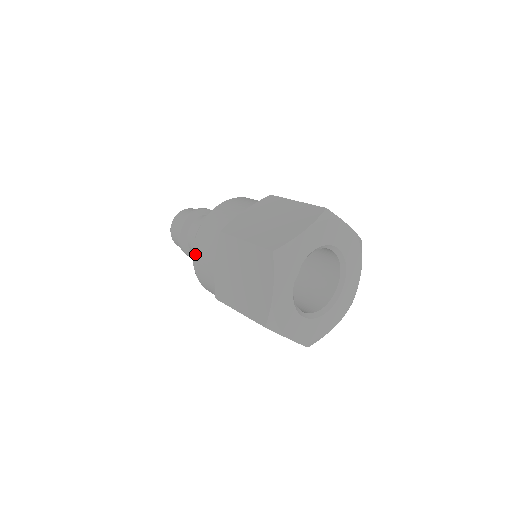
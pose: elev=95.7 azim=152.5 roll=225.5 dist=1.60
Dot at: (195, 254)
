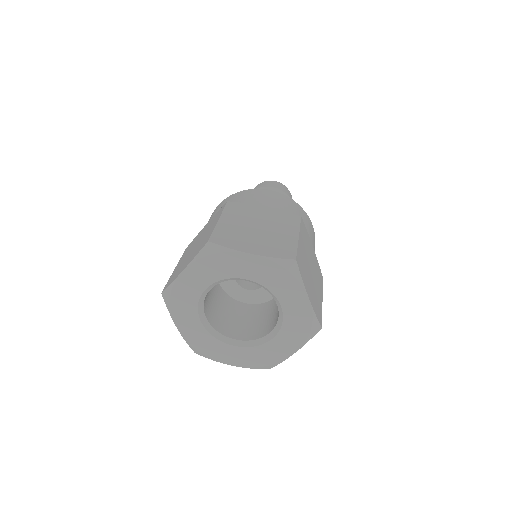
Dot at: occluded
